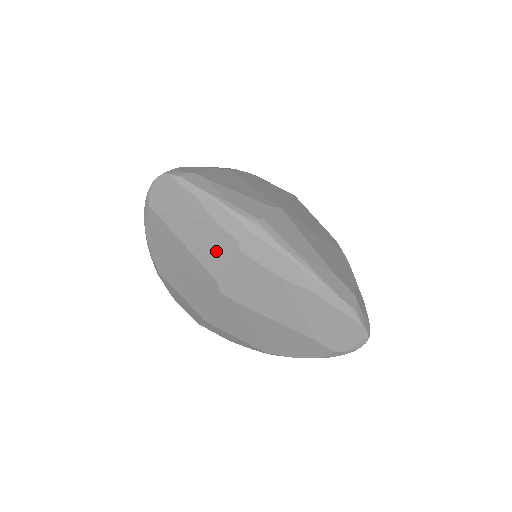
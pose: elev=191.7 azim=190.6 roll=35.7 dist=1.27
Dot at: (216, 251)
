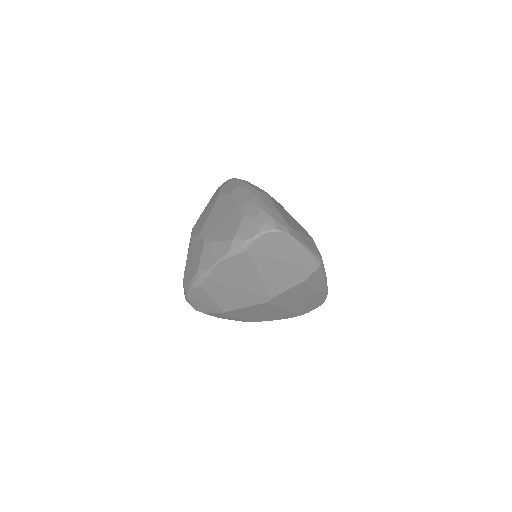
Dot at: (287, 280)
